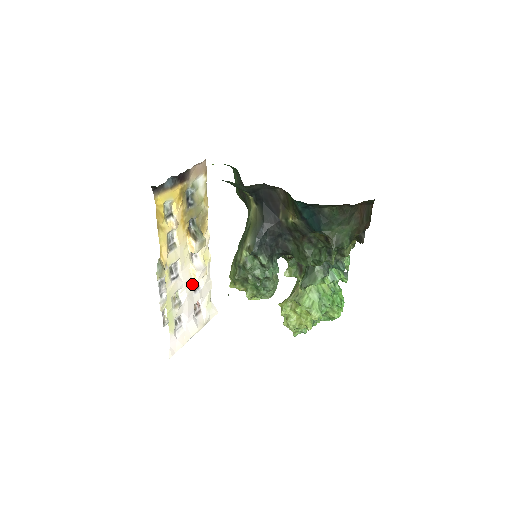
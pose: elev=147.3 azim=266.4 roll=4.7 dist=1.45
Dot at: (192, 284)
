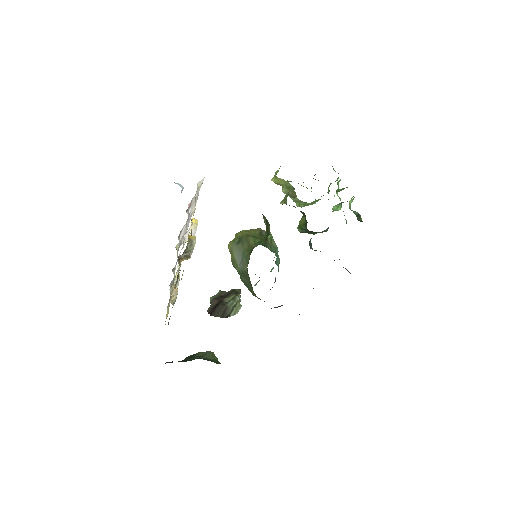
Dot at: (186, 228)
